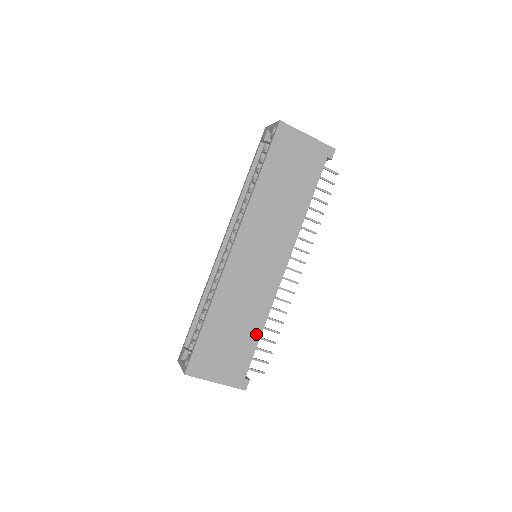
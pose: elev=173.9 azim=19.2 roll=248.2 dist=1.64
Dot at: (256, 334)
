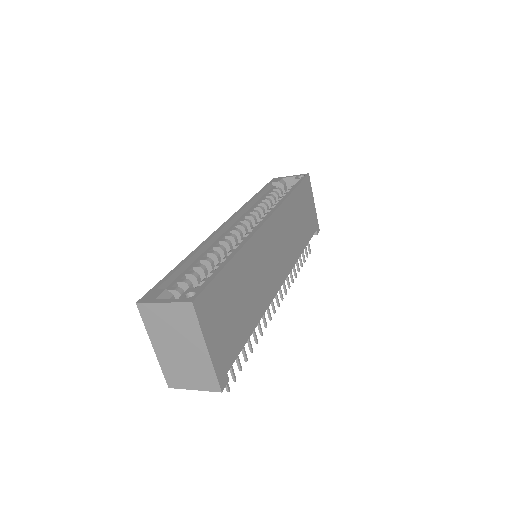
Dot at: (251, 326)
